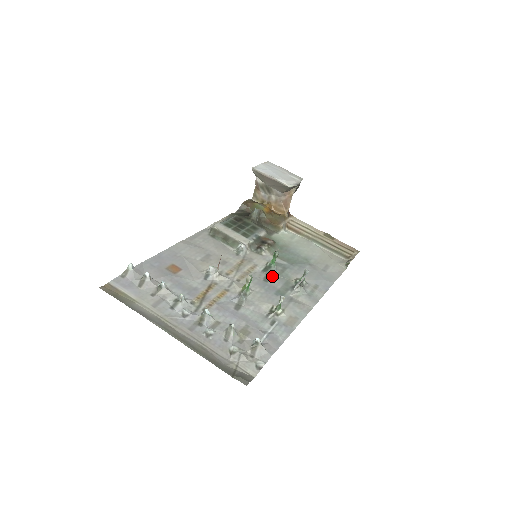
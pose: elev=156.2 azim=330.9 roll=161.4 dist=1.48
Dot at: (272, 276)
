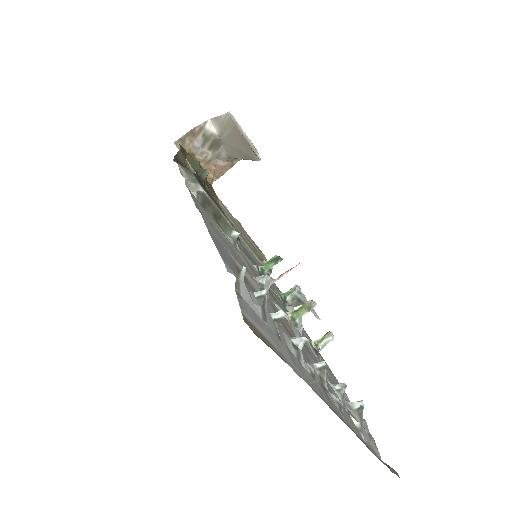
Dot at: (269, 288)
